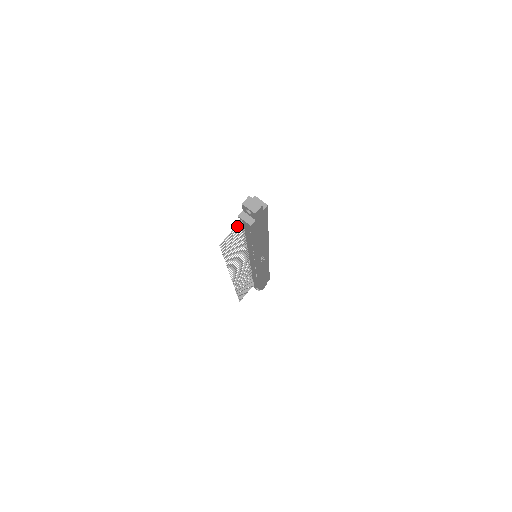
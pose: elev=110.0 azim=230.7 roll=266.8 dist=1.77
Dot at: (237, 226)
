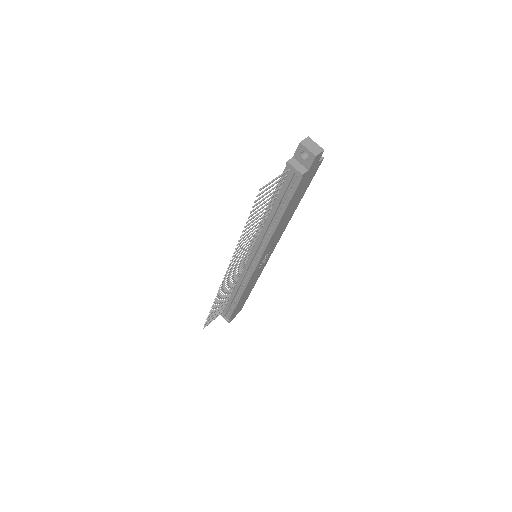
Dot at: (282, 175)
